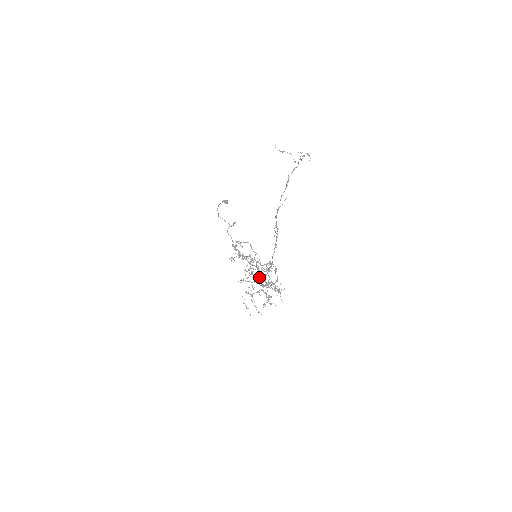
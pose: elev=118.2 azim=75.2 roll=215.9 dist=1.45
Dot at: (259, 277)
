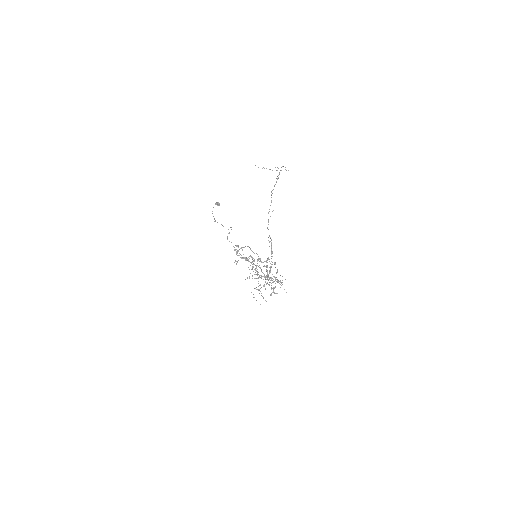
Dot at: occluded
